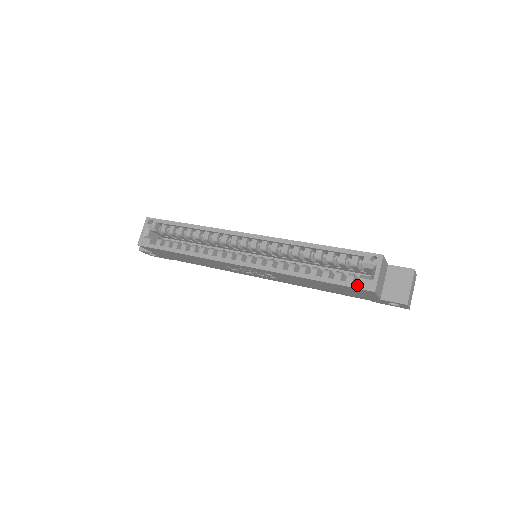
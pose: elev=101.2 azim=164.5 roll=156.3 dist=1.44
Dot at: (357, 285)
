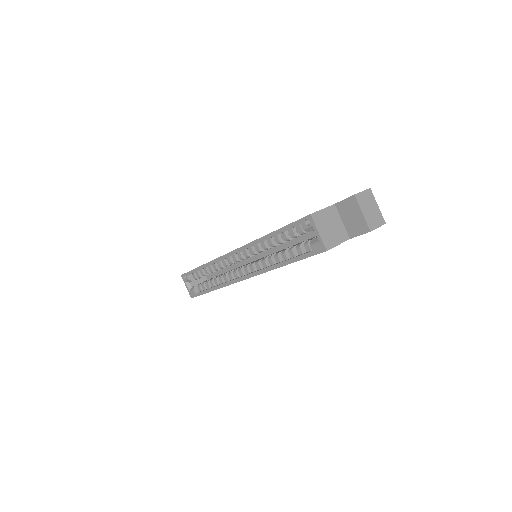
Dot at: (312, 252)
